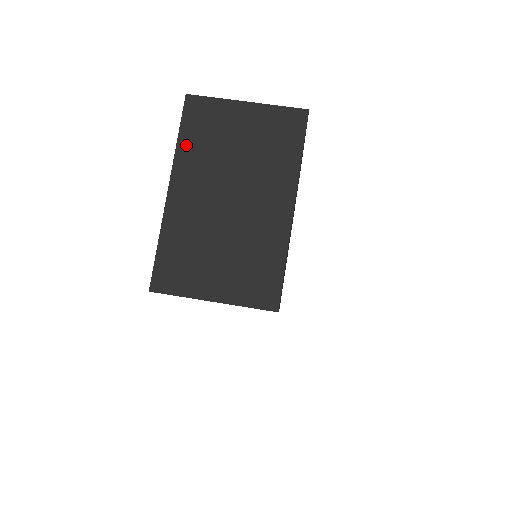
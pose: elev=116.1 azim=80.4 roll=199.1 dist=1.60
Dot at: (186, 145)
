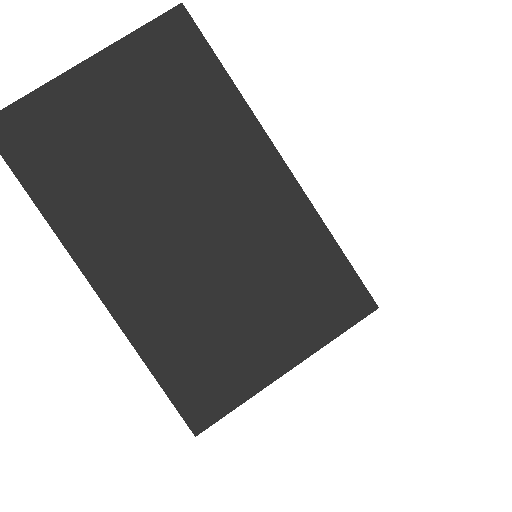
Dot at: (54, 199)
